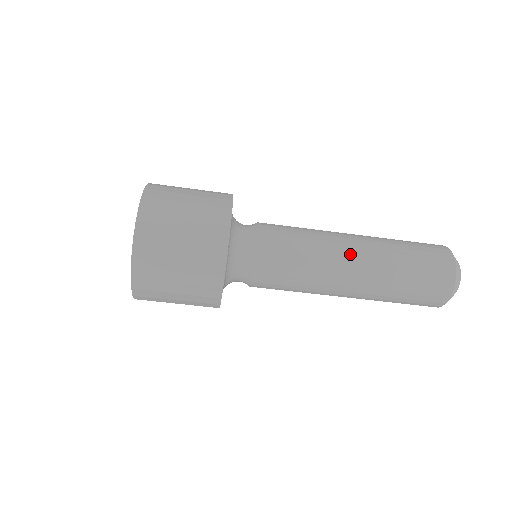
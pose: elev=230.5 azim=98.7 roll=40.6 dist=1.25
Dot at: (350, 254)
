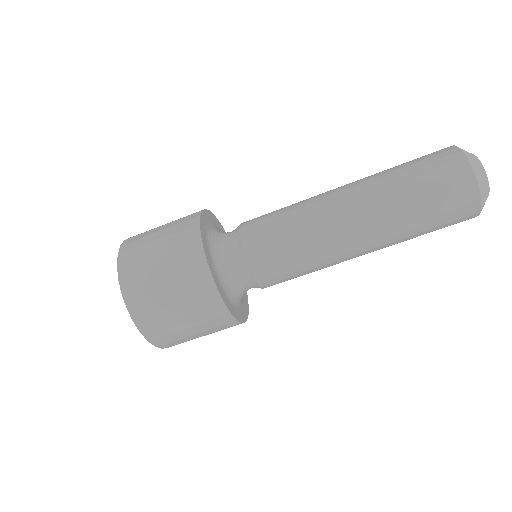
Dot at: (337, 201)
